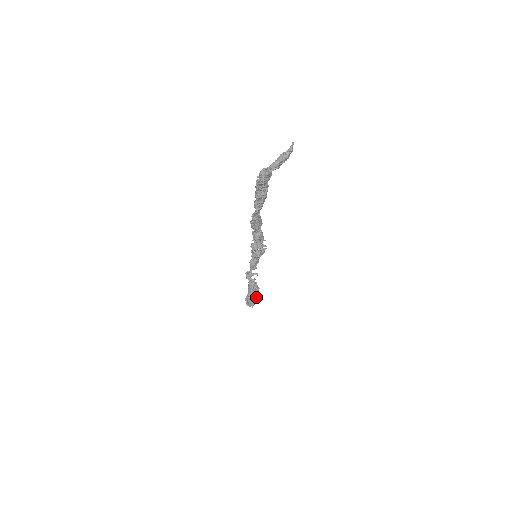
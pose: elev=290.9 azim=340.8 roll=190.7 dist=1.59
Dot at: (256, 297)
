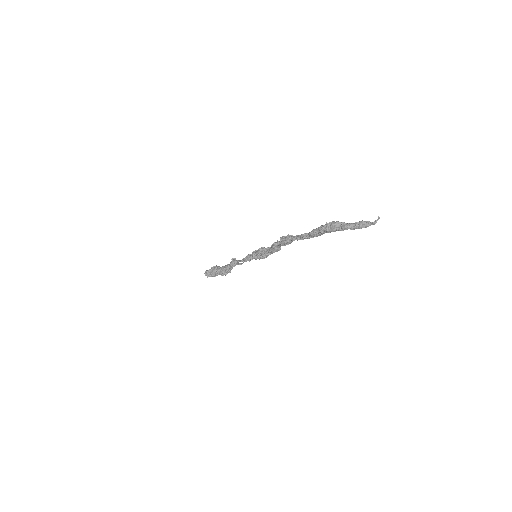
Dot at: occluded
